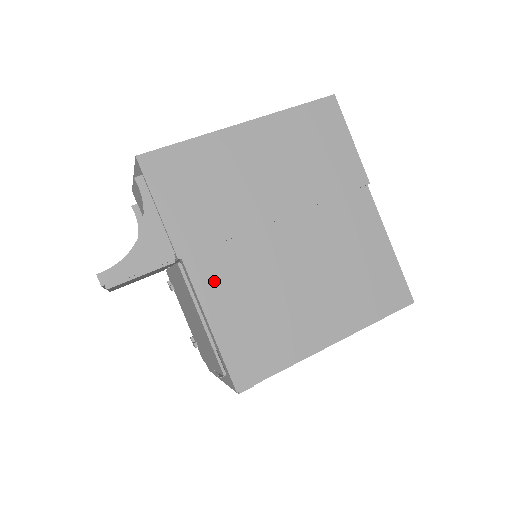
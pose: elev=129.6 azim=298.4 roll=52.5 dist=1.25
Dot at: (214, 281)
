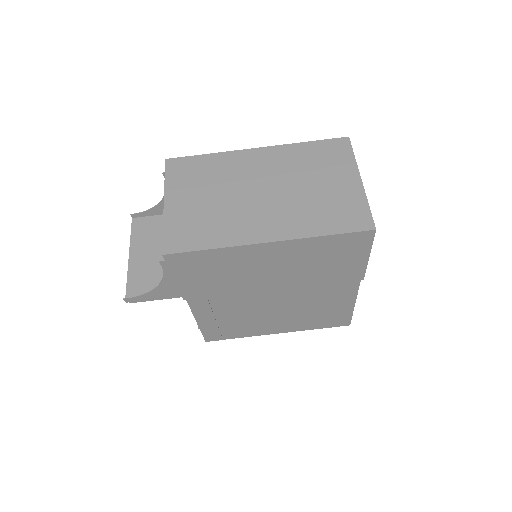
Dot at: (207, 309)
